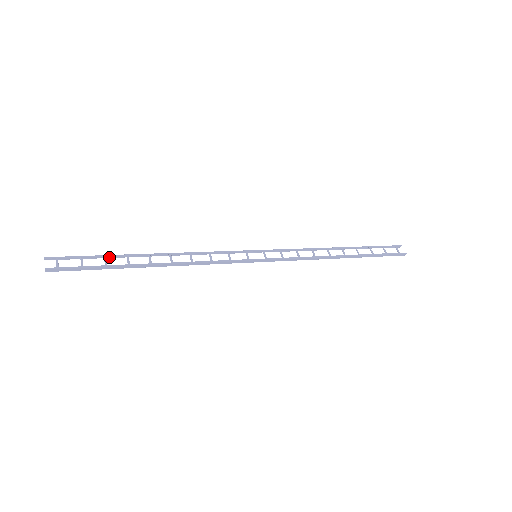
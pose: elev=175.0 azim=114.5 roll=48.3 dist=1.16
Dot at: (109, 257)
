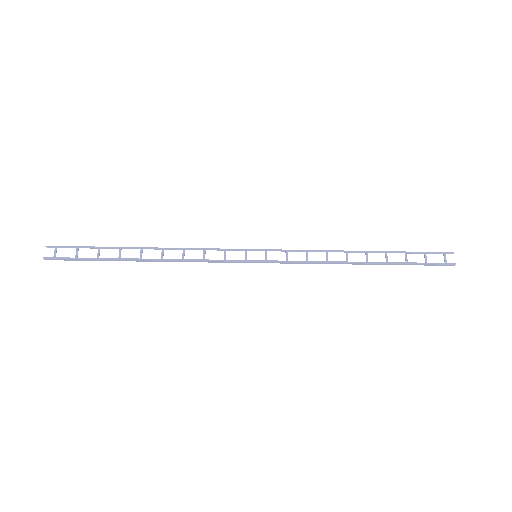
Dot at: (104, 248)
